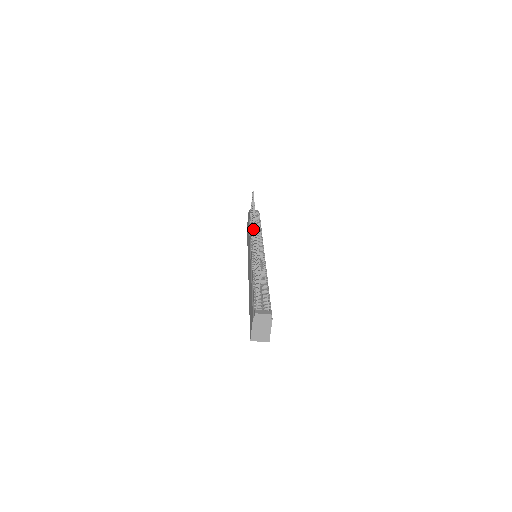
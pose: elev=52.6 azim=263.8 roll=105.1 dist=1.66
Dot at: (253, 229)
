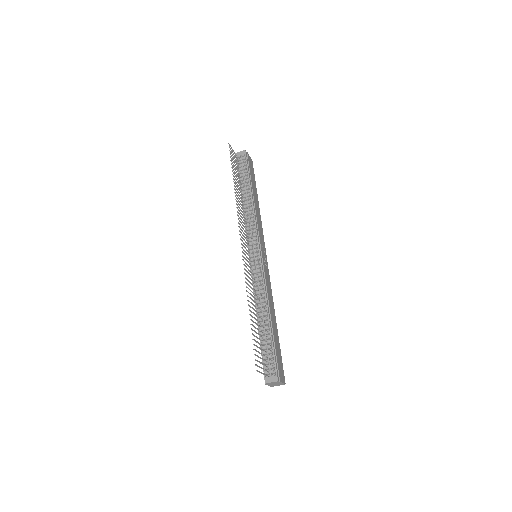
Dot at: (243, 233)
